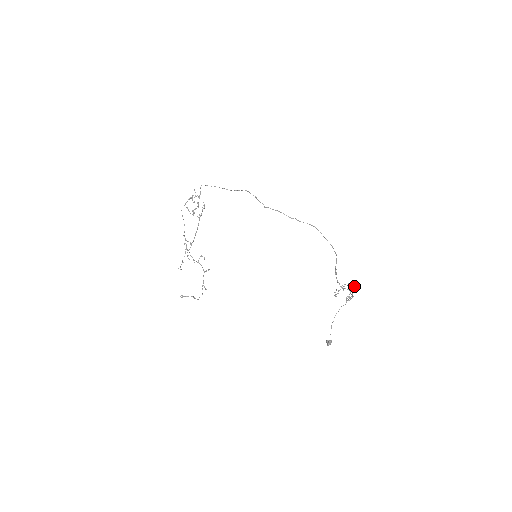
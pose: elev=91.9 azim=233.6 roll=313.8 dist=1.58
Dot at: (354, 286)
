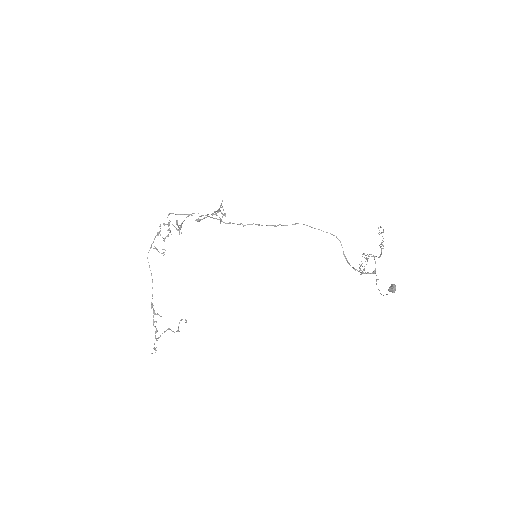
Dot at: occluded
